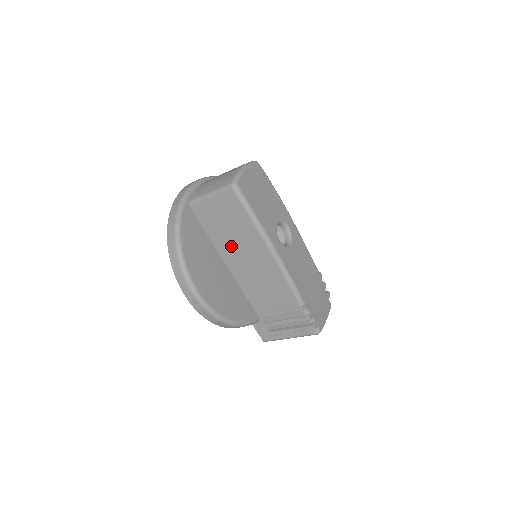
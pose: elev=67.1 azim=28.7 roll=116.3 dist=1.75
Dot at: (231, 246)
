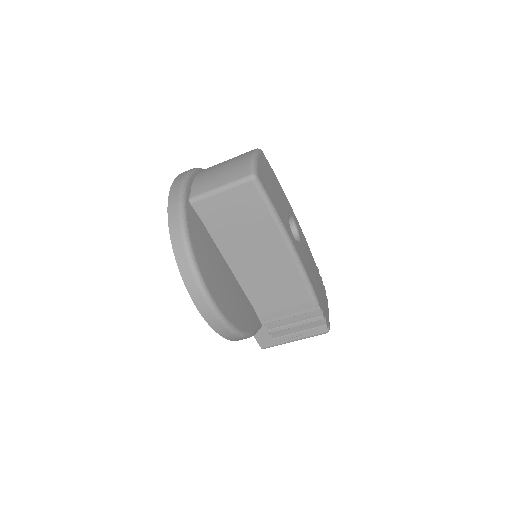
Dot at: (241, 247)
